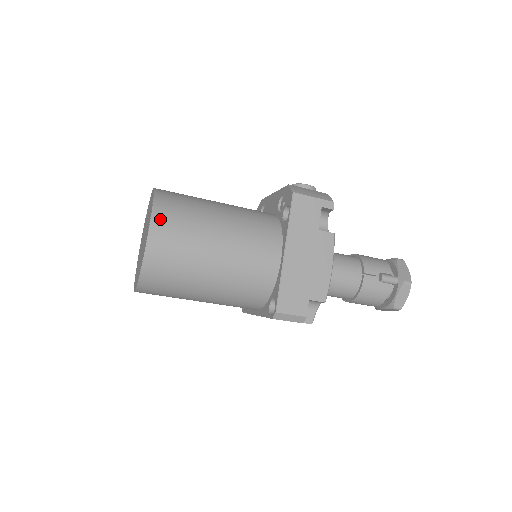
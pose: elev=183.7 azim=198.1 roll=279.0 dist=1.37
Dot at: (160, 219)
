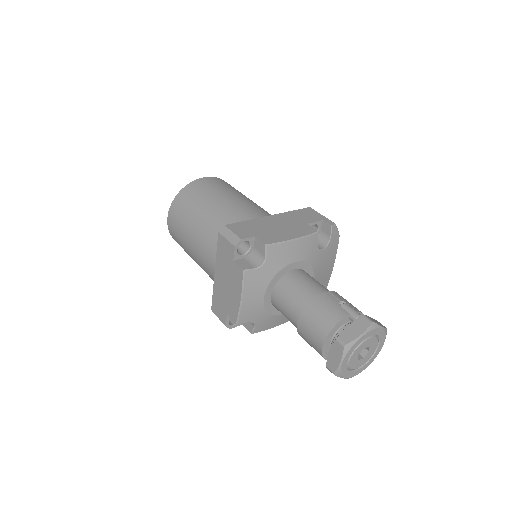
Dot at: (219, 180)
